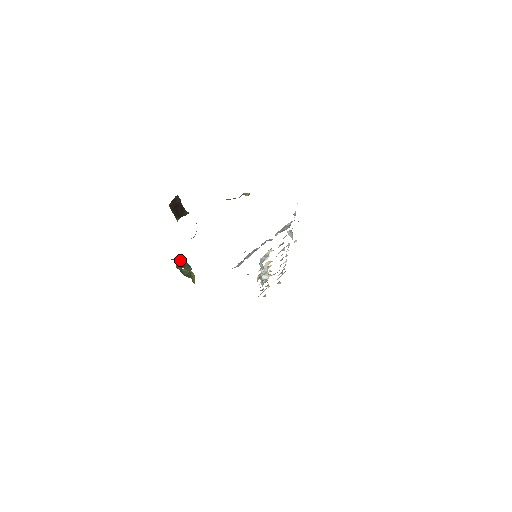
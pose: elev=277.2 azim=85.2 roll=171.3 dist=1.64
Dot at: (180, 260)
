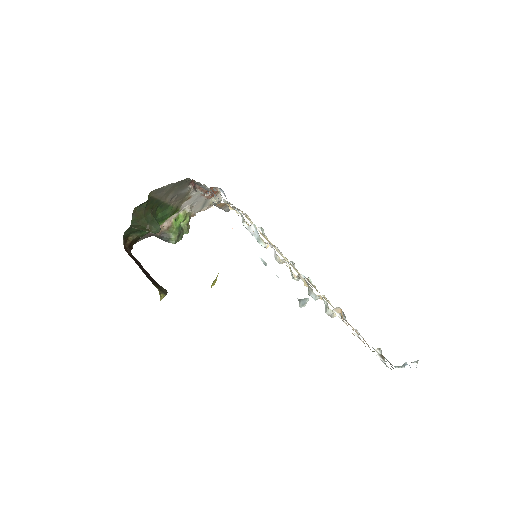
Dot at: occluded
